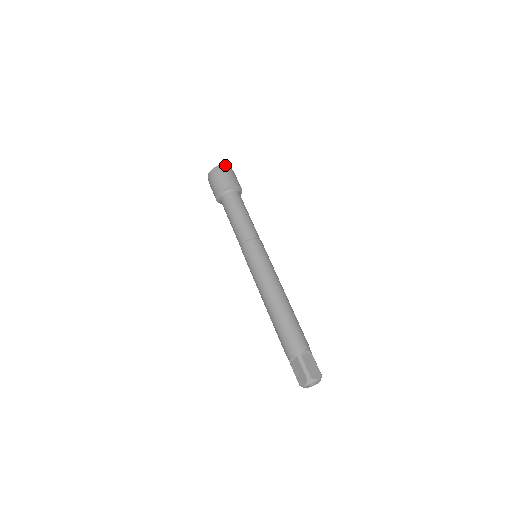
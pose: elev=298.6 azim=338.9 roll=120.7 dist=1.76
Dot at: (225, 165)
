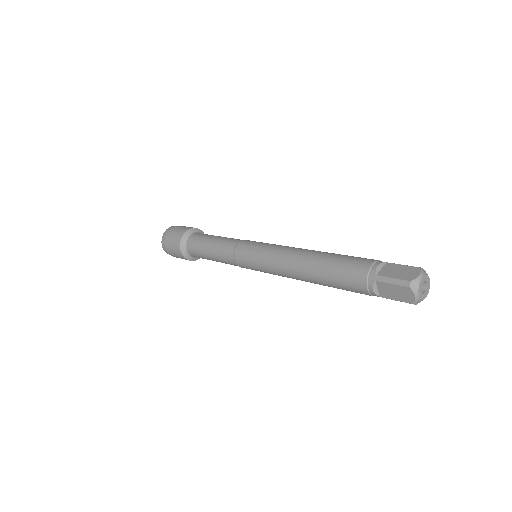
Dot at: occluded
